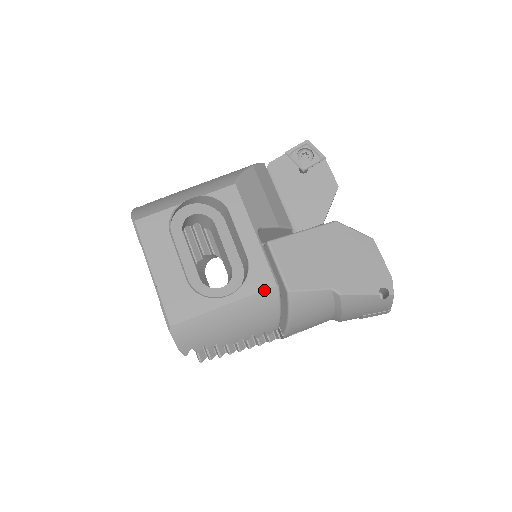
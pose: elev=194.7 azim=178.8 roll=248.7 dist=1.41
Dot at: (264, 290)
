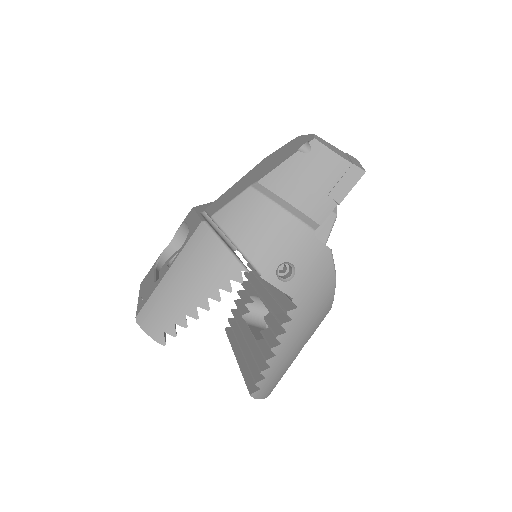
Dot at: (194, 233)
